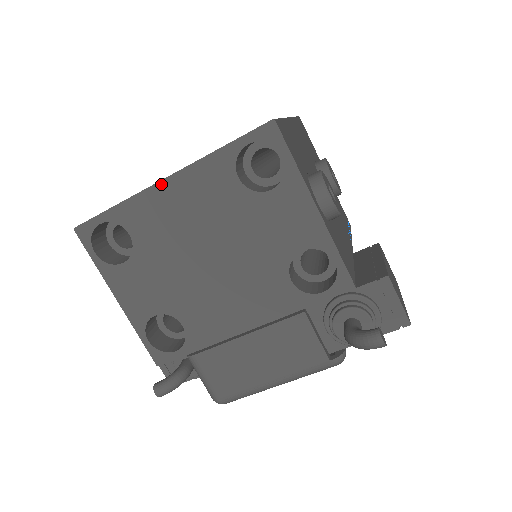
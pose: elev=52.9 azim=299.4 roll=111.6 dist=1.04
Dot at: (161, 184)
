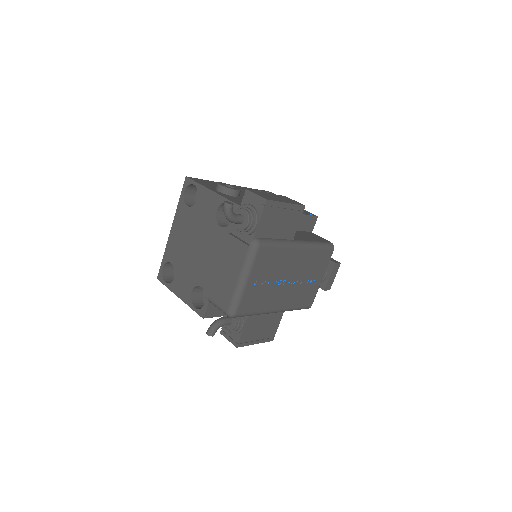
Dot at: (171, 233)
